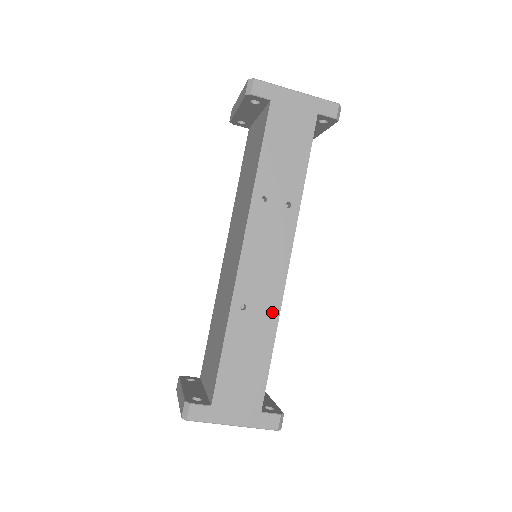
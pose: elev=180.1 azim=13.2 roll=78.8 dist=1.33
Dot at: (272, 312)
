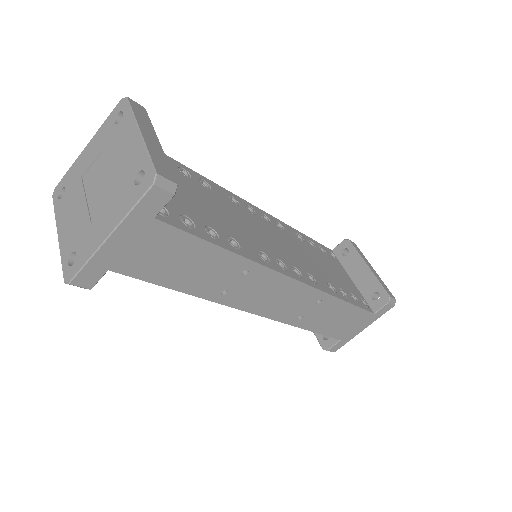
Dot at: (322, 299)
